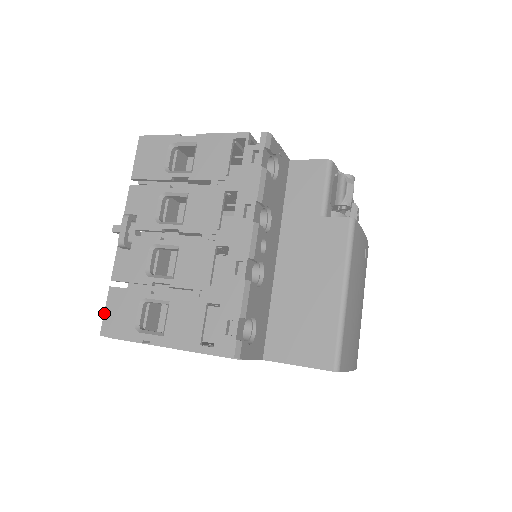
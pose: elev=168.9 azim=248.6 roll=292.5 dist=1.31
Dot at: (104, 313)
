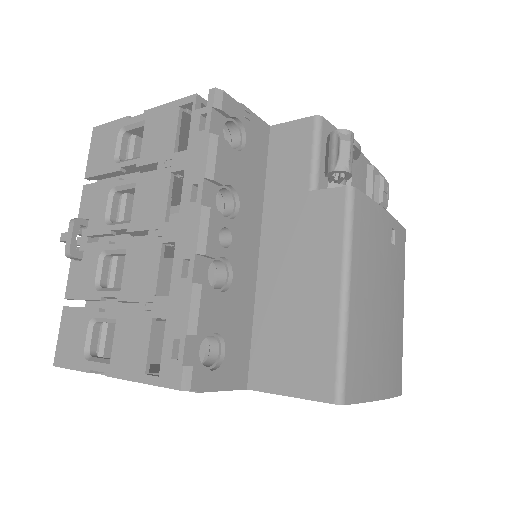
Dot at: occluded
